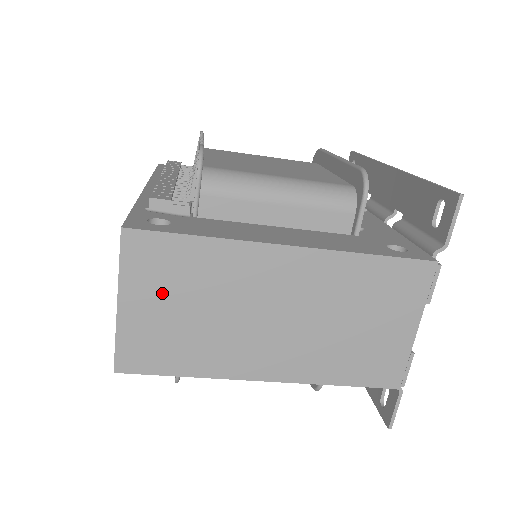
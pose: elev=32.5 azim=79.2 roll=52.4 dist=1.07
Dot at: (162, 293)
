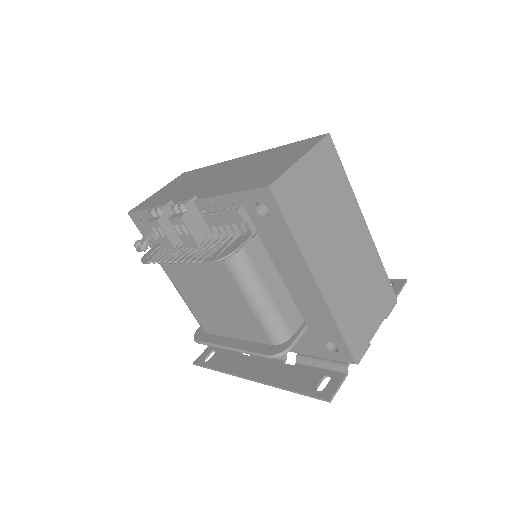
Dot at: (319, 179)
